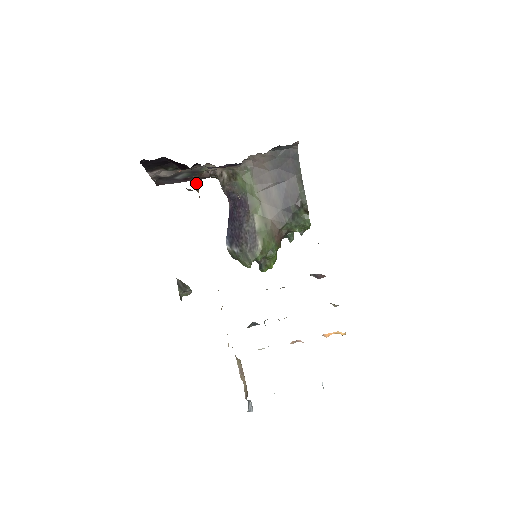
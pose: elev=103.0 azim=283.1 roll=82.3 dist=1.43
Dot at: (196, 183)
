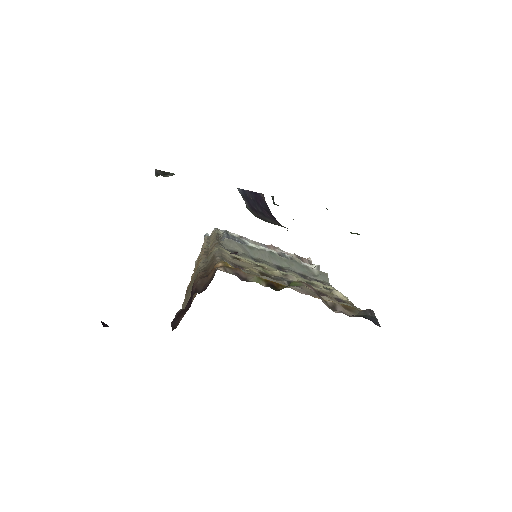
Dot at: occluded
